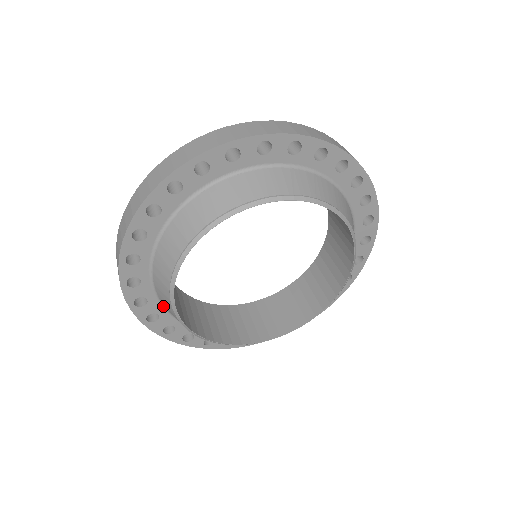
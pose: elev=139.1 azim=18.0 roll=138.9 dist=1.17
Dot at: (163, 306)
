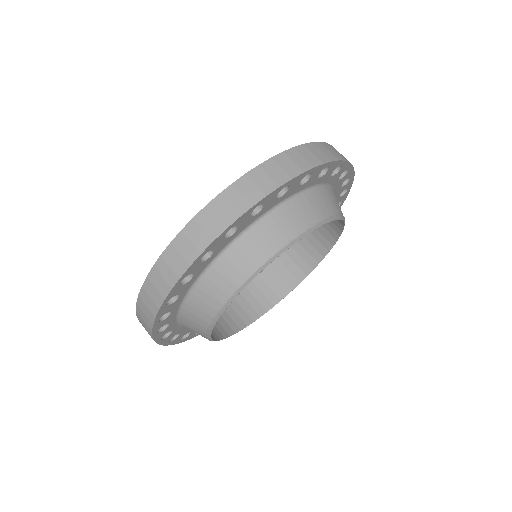
Dot at: occluded
